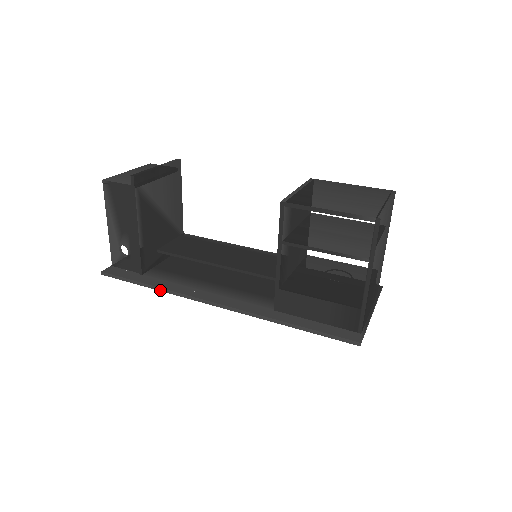
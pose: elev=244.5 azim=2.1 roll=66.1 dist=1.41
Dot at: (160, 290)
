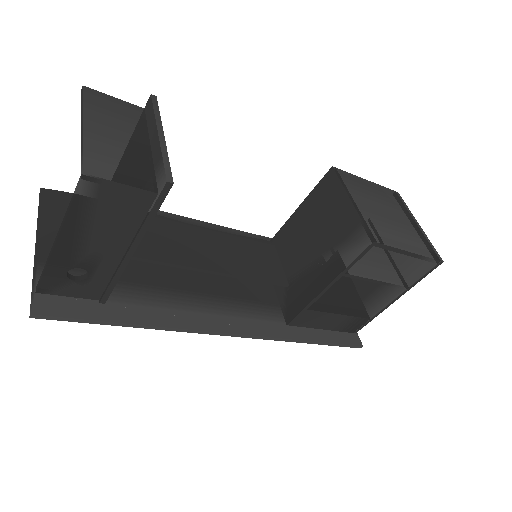
Dot at: (153, 328)
